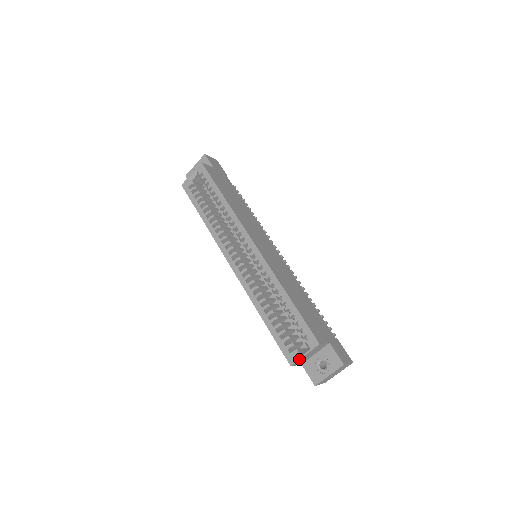
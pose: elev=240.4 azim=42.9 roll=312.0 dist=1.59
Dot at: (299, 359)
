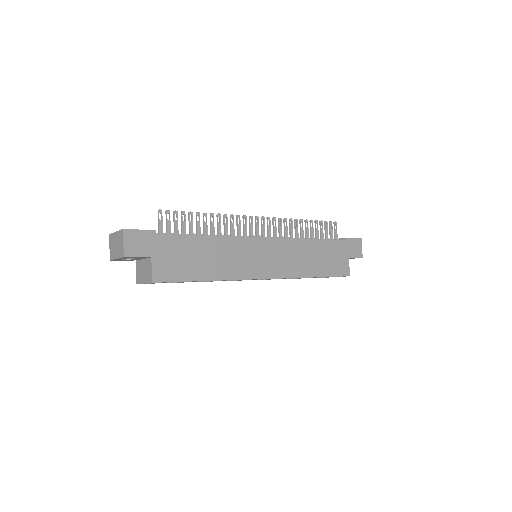
Dot at: occluded
